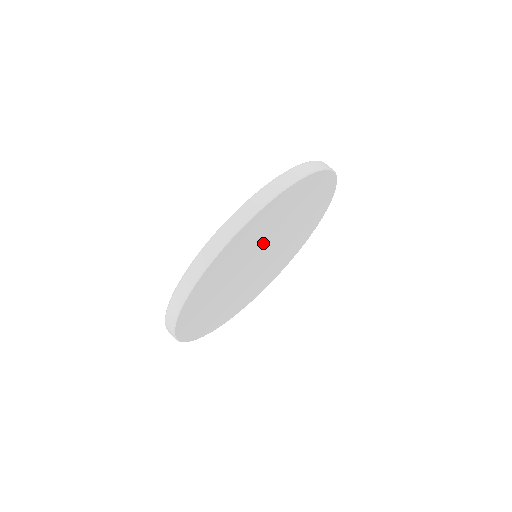
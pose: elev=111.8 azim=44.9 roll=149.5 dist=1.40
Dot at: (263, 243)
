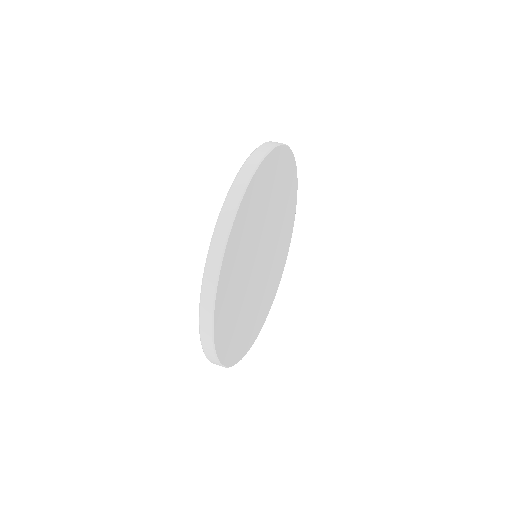
Dot at: (268, 220)
